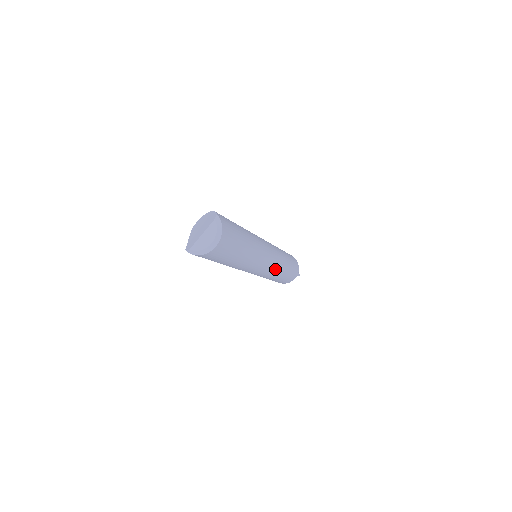
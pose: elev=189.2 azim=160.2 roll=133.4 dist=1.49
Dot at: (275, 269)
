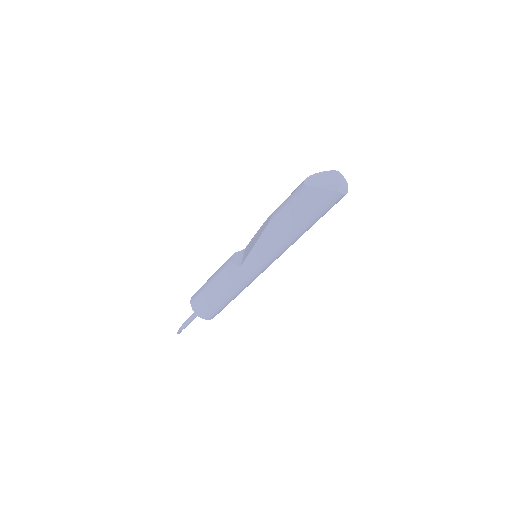
Dot at: occluded
